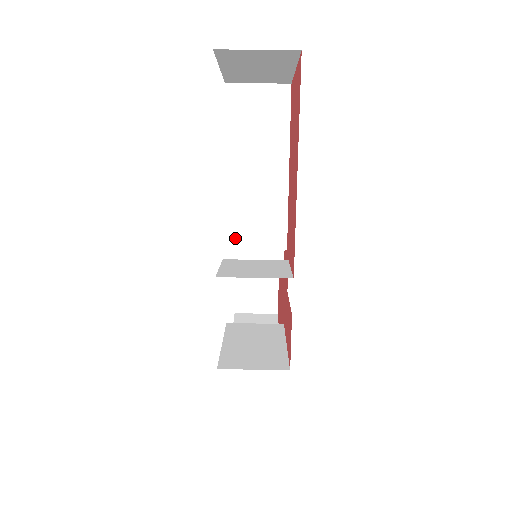
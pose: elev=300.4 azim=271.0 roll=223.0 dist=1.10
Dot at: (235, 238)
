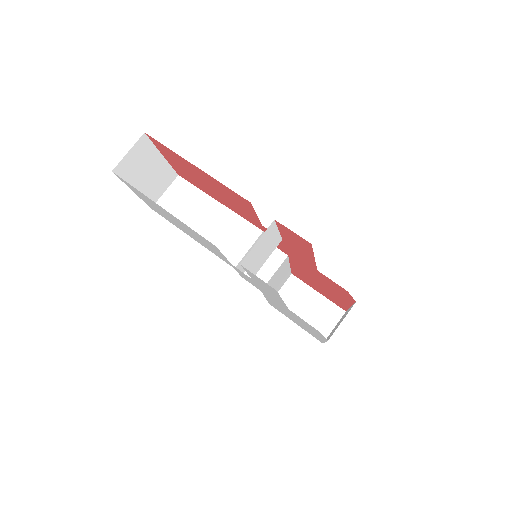
Dot at: (233, 258)
